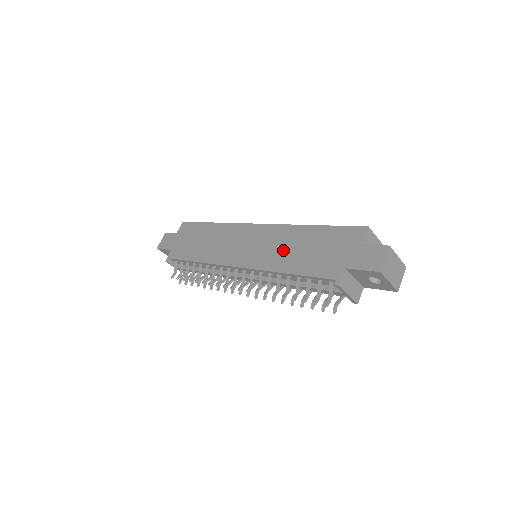
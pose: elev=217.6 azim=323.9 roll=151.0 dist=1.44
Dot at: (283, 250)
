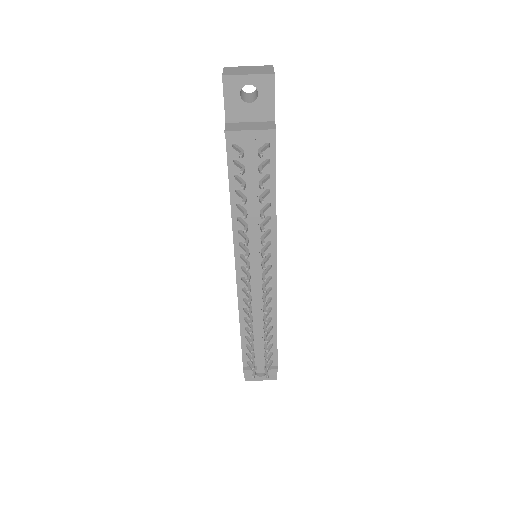
Dot at: occluded
